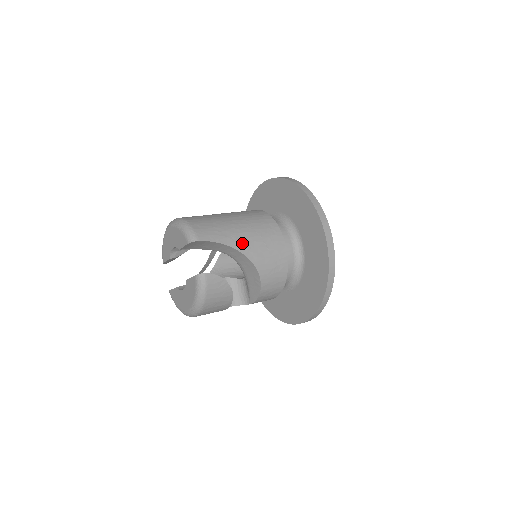
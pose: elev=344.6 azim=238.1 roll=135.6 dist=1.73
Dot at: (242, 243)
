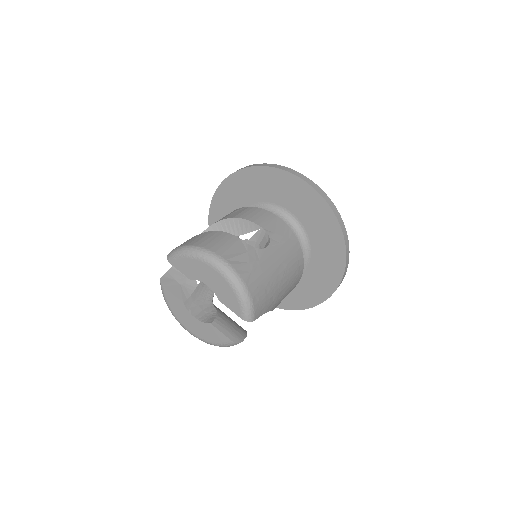
Dot at: (278, 302)
